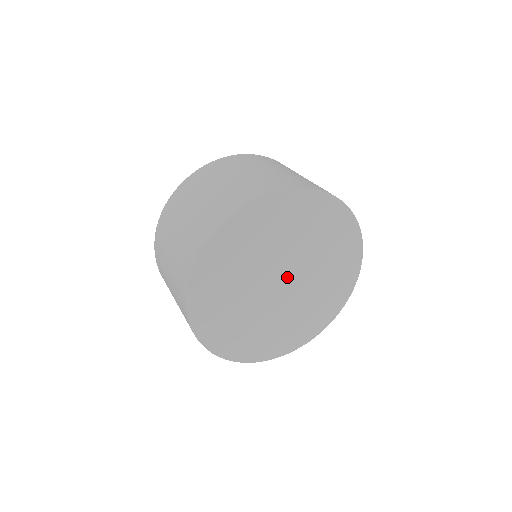
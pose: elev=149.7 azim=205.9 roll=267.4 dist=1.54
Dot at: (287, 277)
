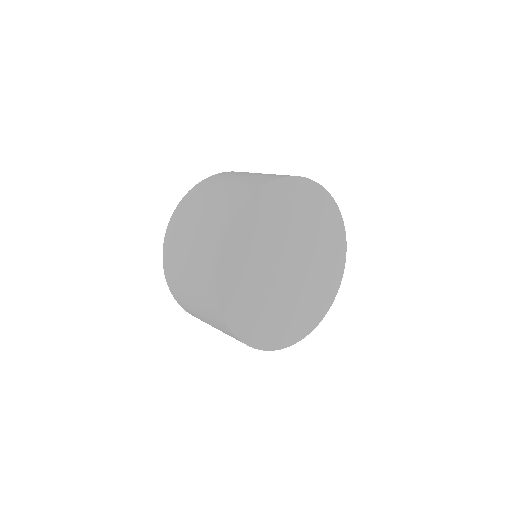
Dot at: (289, 259)
